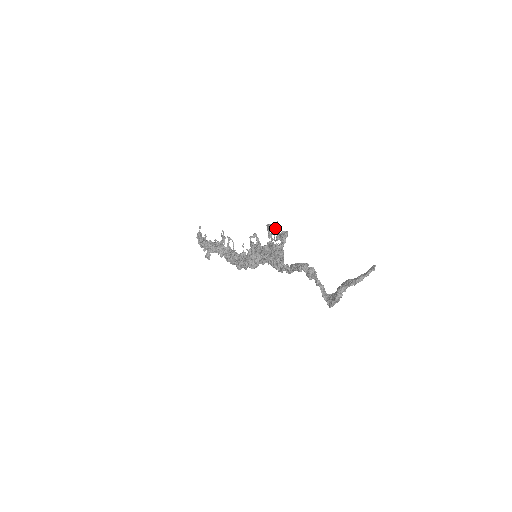
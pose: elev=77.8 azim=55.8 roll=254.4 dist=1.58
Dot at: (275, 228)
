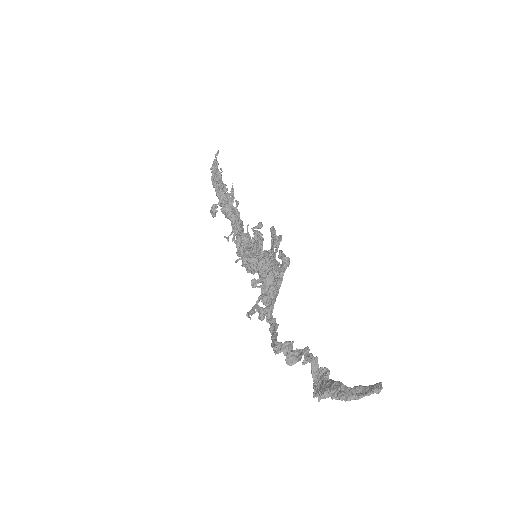
Dot at: occluded
